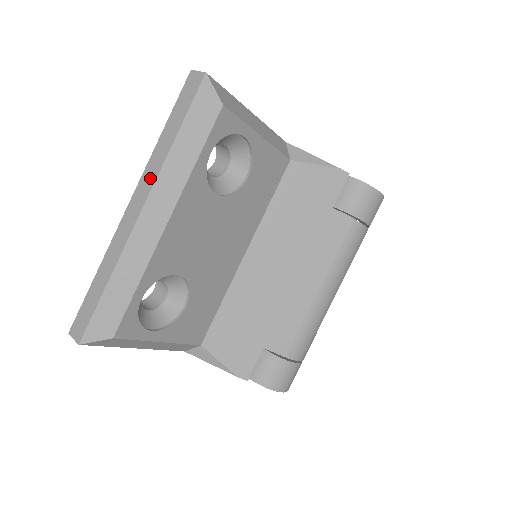
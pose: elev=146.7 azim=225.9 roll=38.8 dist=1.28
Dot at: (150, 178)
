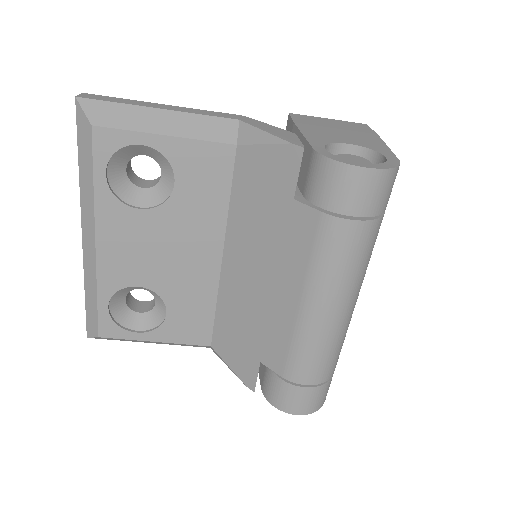
Dot at: occluded
